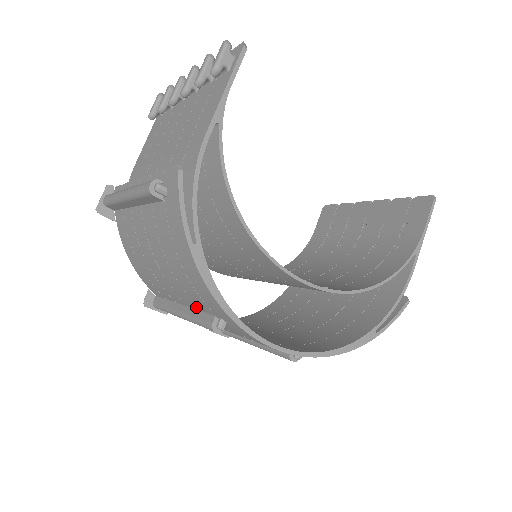
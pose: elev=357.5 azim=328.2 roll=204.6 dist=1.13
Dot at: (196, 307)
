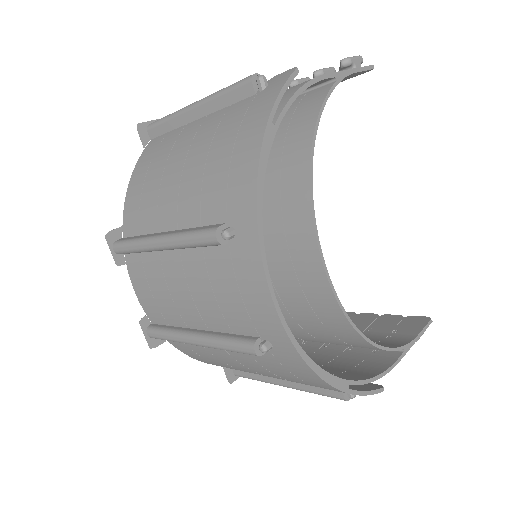
Dot at: (196, 223)
